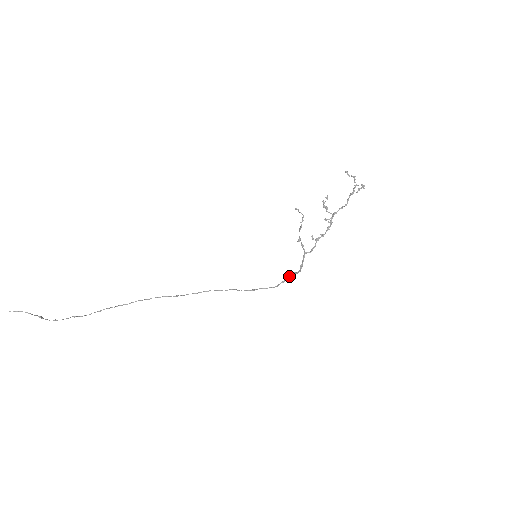
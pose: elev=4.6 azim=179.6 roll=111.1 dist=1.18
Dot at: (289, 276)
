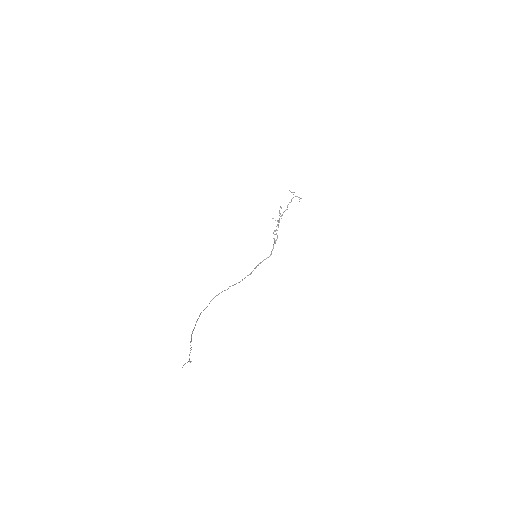
Dot at: (260, 263)
